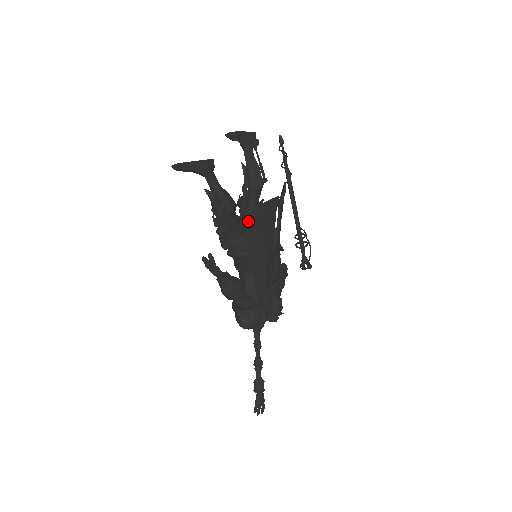
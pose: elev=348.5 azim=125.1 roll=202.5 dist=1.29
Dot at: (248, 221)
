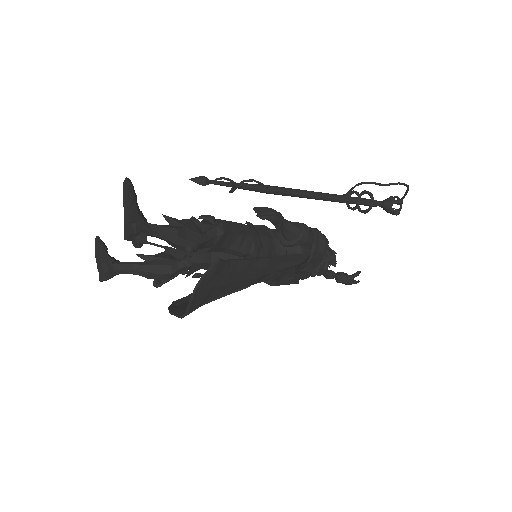
Dot at: occluded
